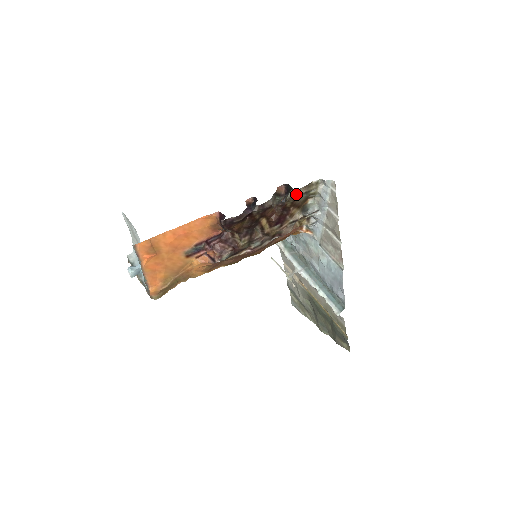
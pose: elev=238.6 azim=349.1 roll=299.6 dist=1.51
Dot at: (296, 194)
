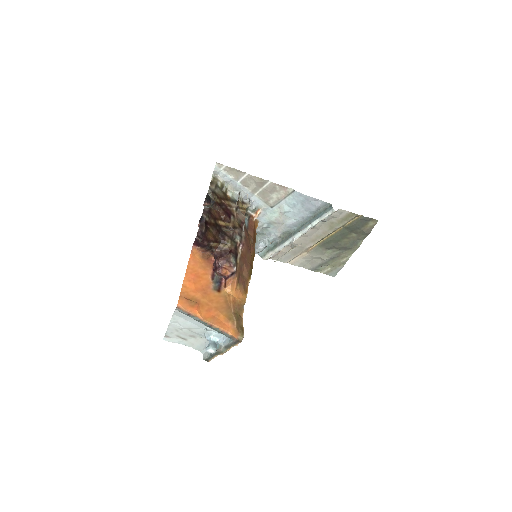
Dot at: (212, 192)
